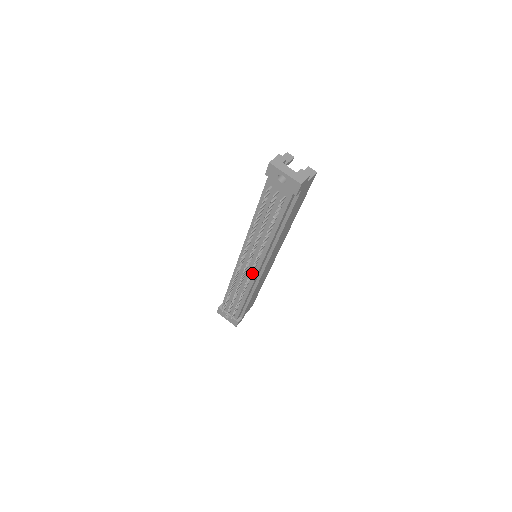
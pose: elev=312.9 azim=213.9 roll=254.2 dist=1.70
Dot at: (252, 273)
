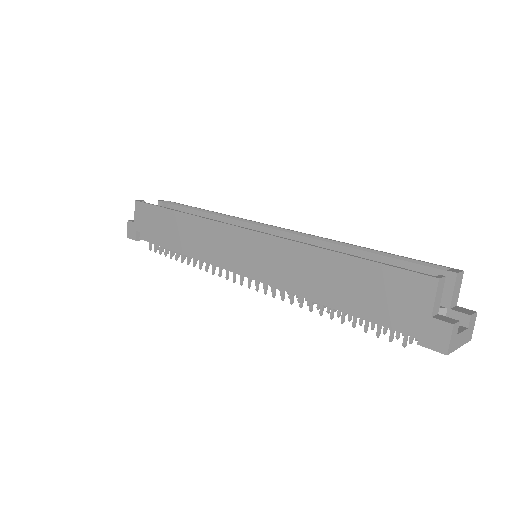
Dot at: occluded
